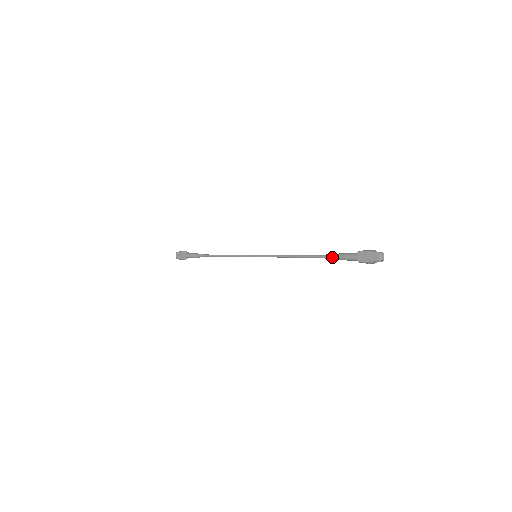
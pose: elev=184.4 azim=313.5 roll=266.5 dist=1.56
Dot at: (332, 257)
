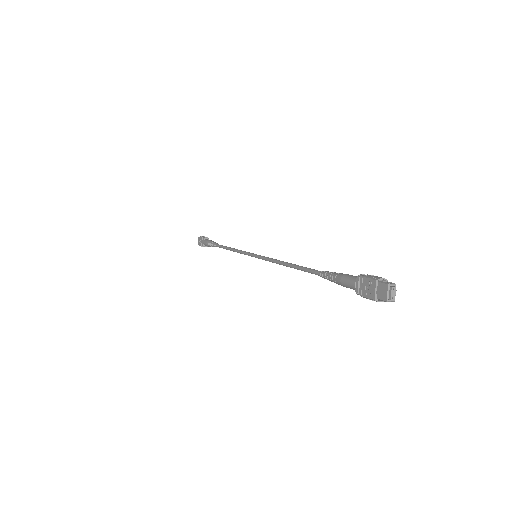
Dot at: (327, 277)
